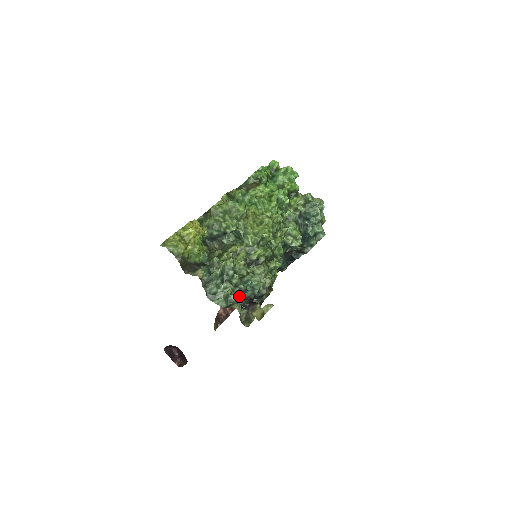
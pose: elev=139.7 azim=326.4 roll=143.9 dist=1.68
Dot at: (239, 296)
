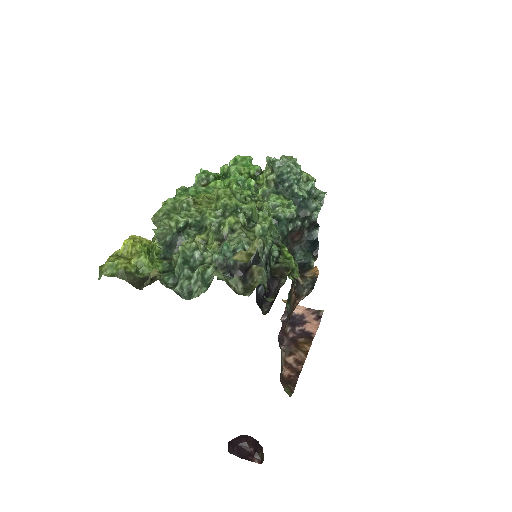
Dot at: (223, 272)
